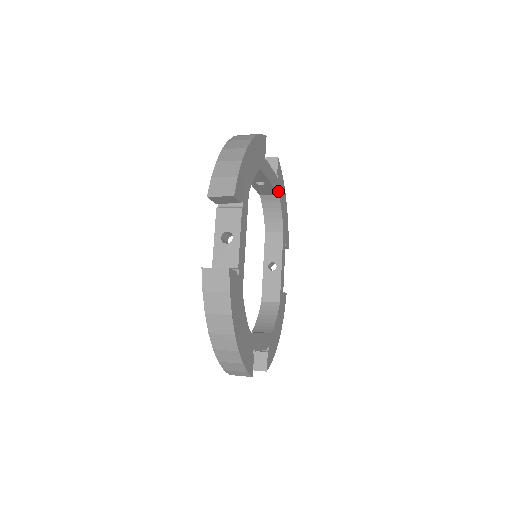
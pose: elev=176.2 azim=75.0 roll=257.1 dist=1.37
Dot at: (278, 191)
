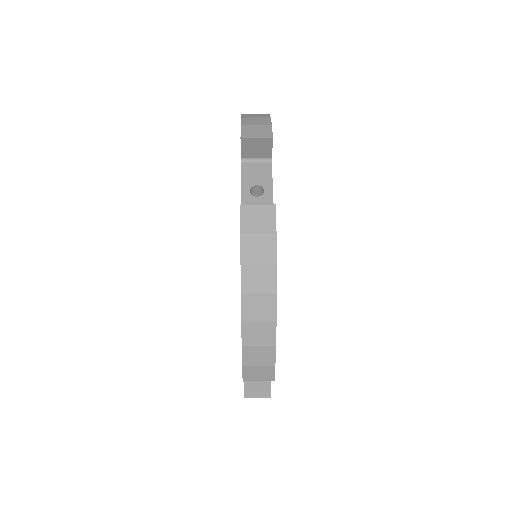
Dot at: occluded
